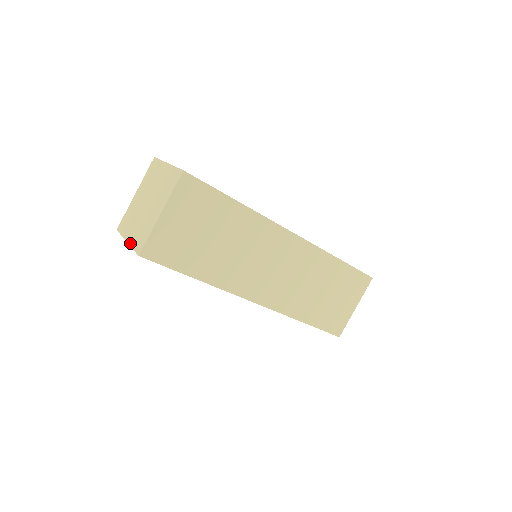
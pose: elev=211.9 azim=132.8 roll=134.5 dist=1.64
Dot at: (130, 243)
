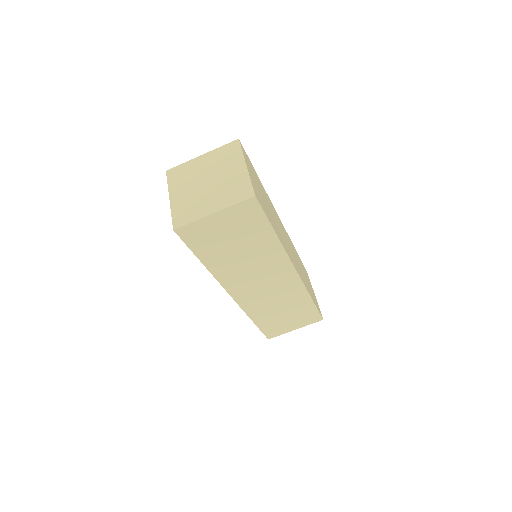
Dot at: (223, 207)
